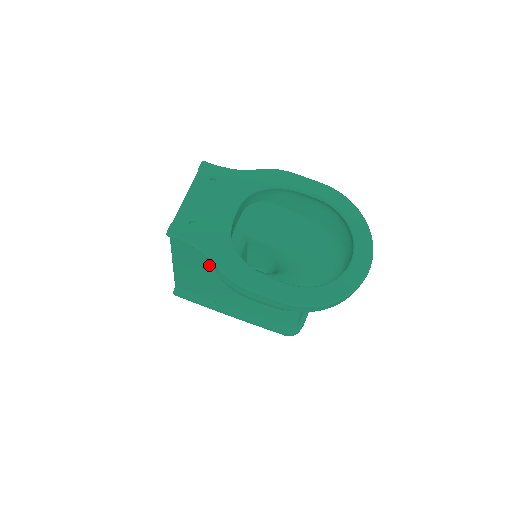
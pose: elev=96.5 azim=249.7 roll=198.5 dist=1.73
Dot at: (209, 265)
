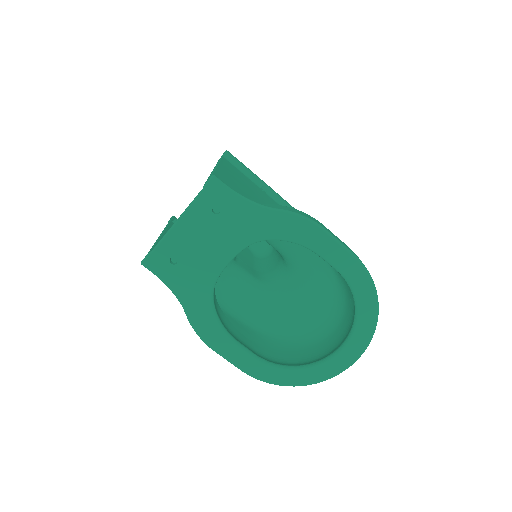
Dot at: occluded
